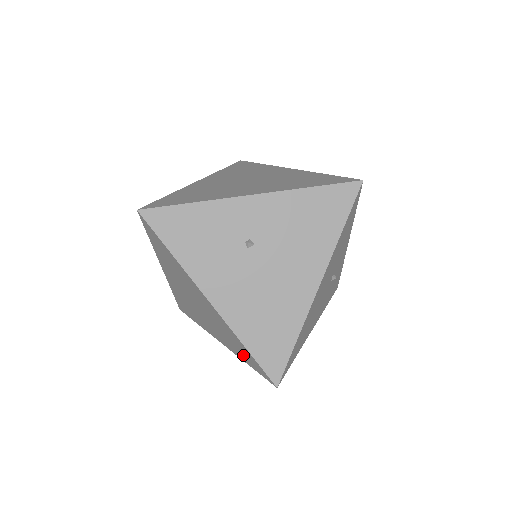
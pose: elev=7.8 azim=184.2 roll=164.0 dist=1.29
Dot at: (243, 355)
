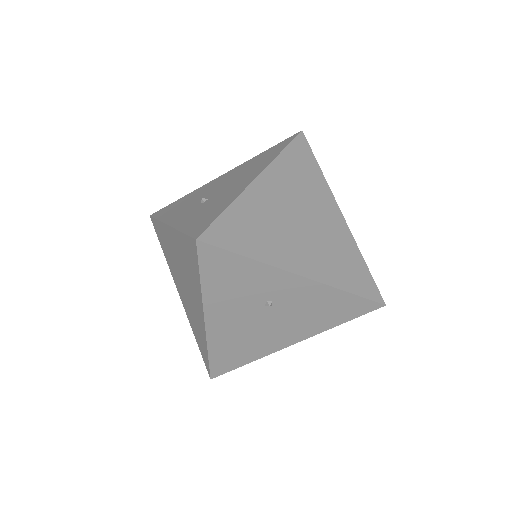
Dot at: (198, 339)
